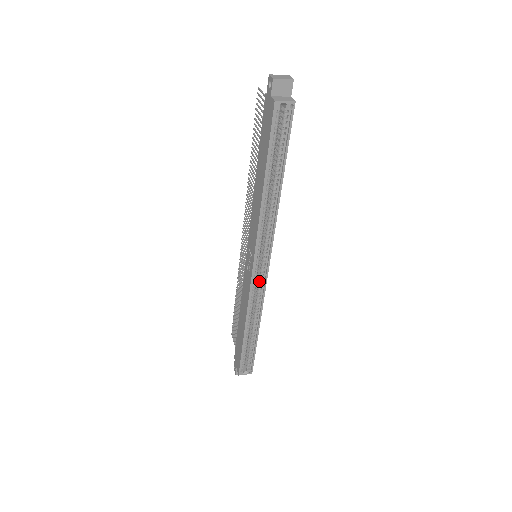
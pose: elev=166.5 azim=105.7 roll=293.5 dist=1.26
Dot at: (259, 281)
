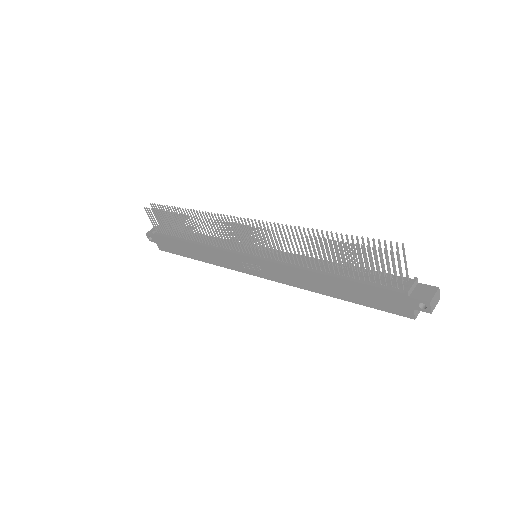
Dot at: occluded
